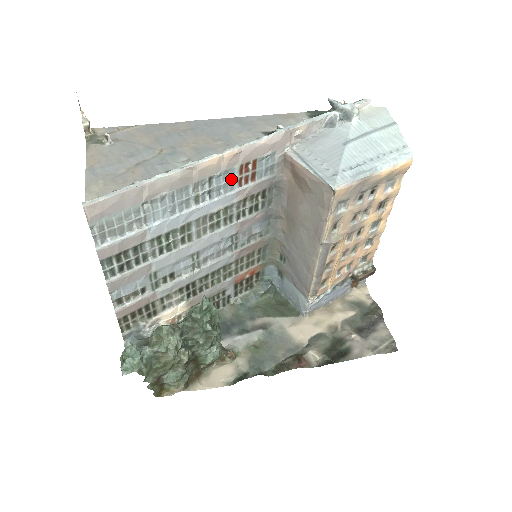
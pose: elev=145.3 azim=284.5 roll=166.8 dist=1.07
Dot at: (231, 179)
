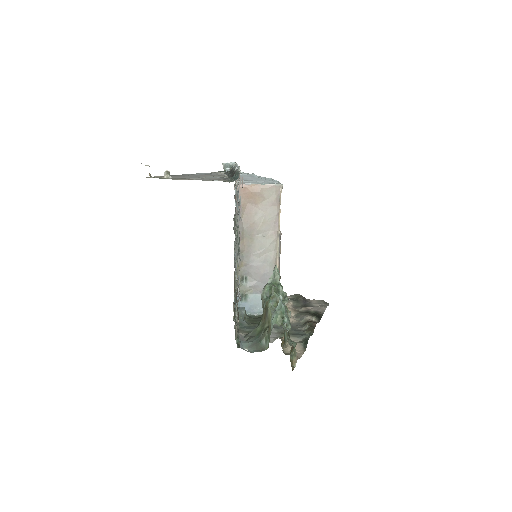
Dot at: occluded
